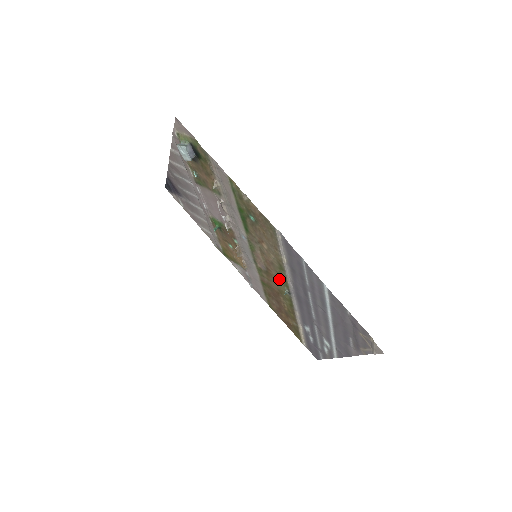
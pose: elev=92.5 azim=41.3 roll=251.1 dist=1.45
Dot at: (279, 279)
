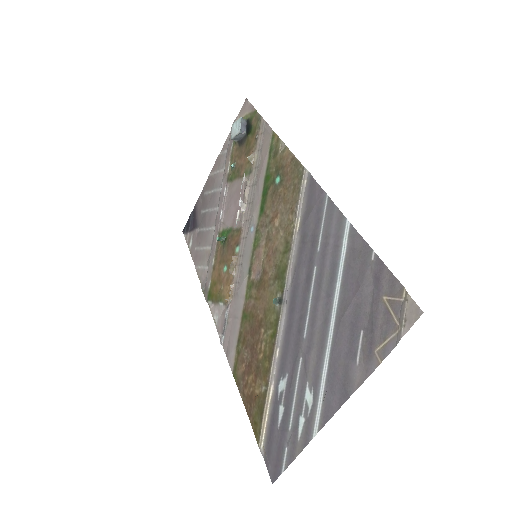
Dot at: (274, 281)
